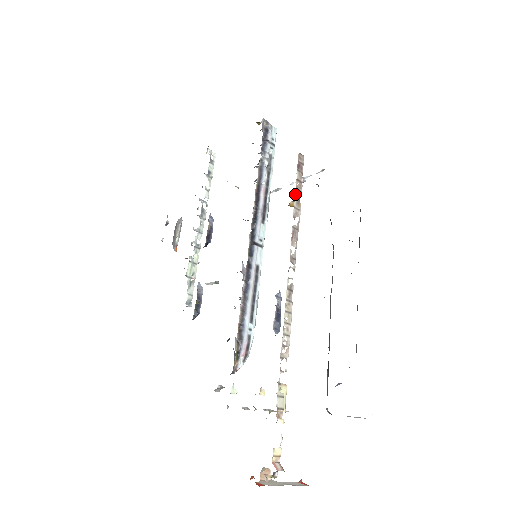
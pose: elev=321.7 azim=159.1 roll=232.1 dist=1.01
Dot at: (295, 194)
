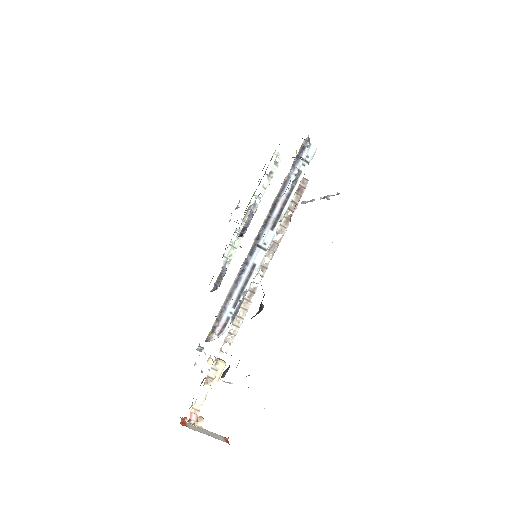
Dot at: (286, 214)
